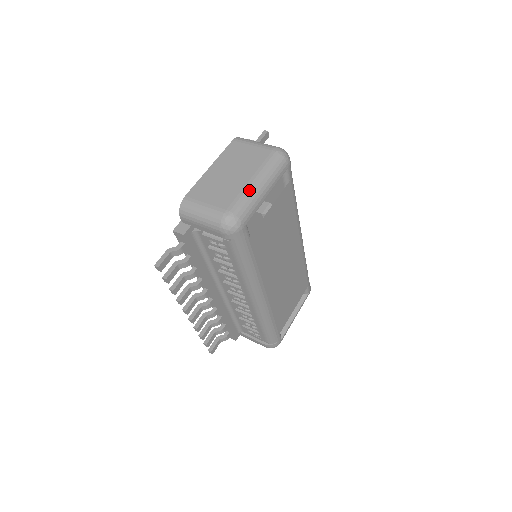
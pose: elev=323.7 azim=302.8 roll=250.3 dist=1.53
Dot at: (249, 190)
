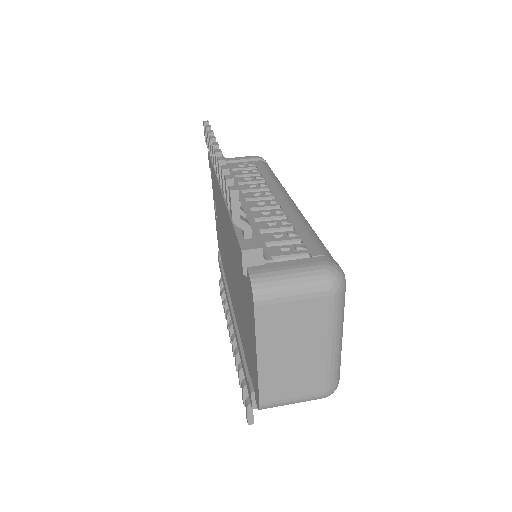
Dot at: (334, 359)
